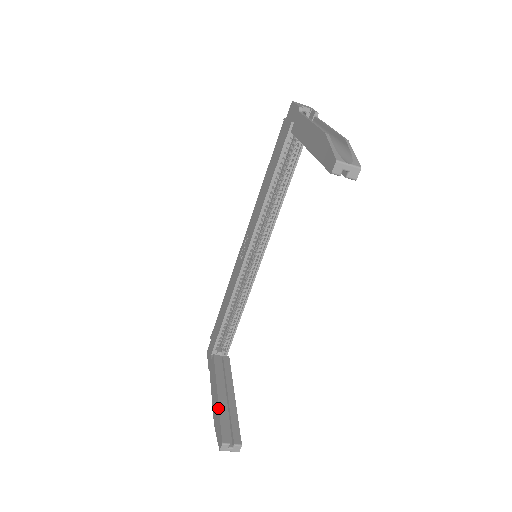
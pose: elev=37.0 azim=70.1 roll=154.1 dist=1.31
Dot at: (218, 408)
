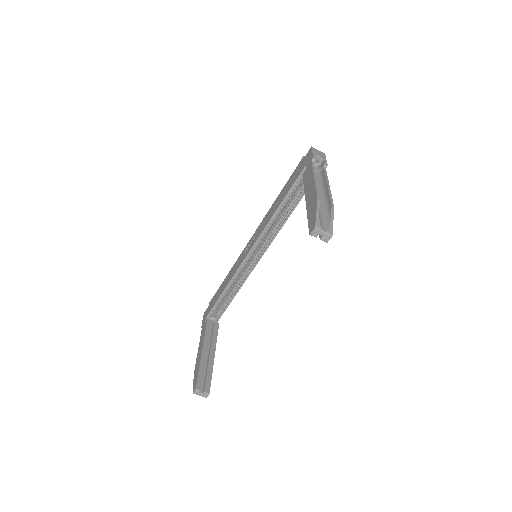
Dot at: (200, 362)
